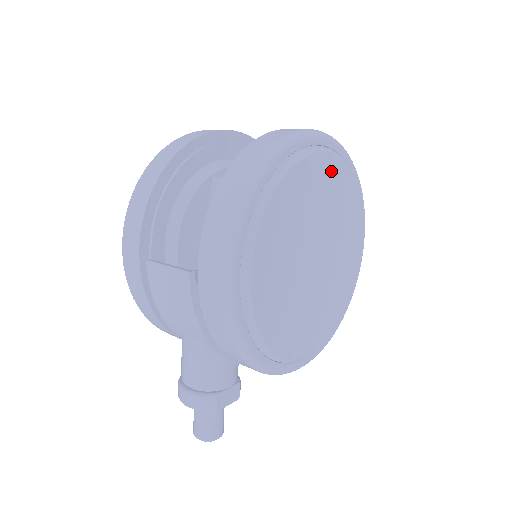
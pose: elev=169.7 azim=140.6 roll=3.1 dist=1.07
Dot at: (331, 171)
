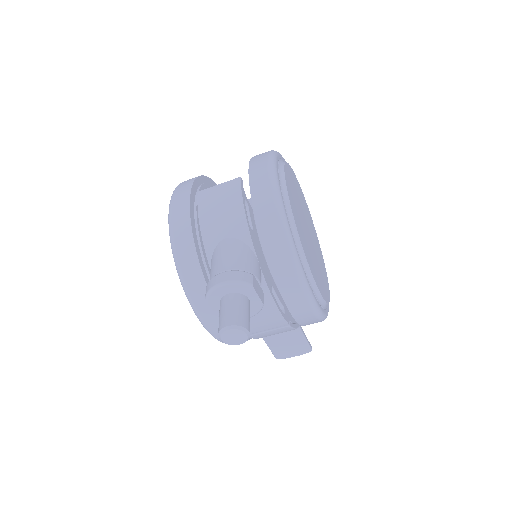
Dot at: (306, 204)
